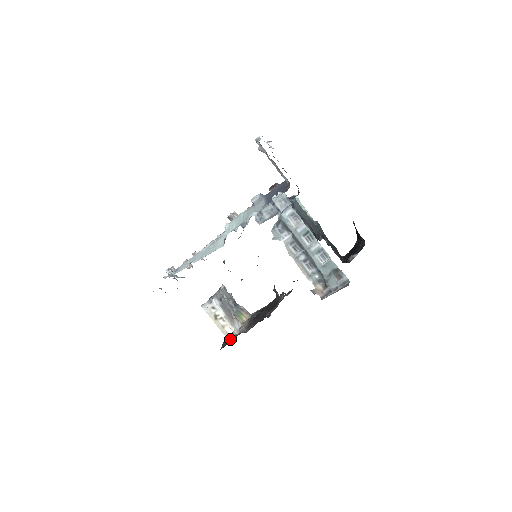
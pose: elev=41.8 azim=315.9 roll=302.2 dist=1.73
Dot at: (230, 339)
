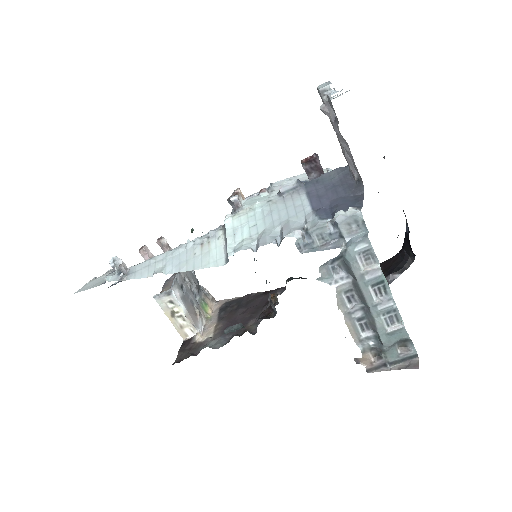
Dot at: (190, 347)
